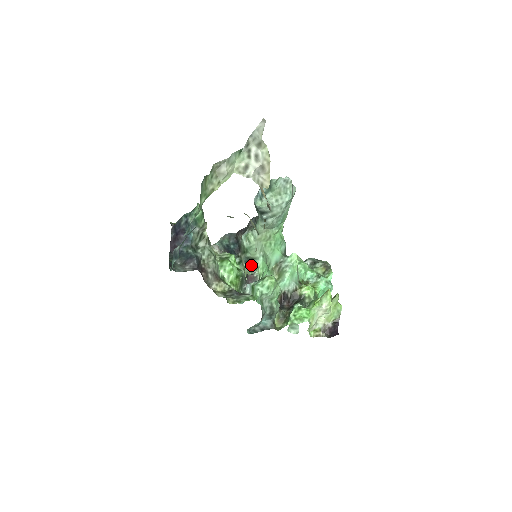
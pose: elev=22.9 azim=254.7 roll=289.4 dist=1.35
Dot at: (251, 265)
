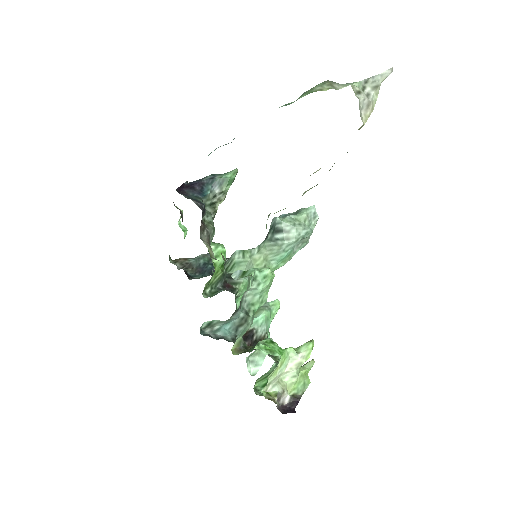
Dot at: (231, 281)
